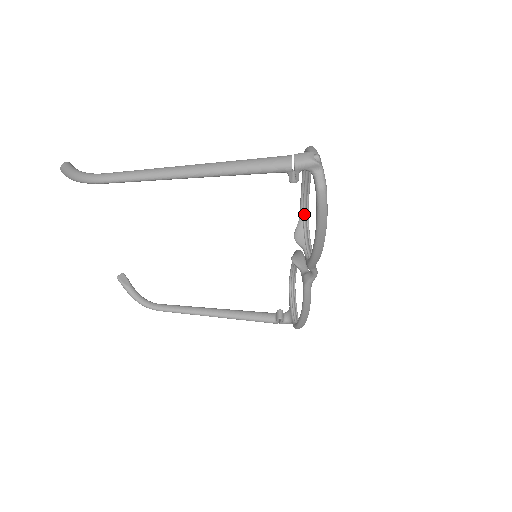
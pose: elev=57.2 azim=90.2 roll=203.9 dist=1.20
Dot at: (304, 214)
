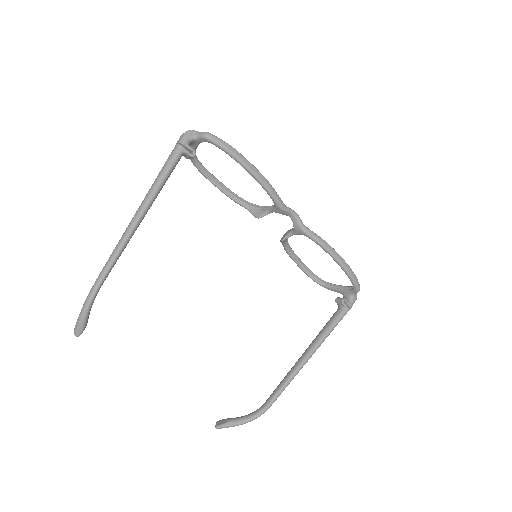
Dot at: (246, 205)
